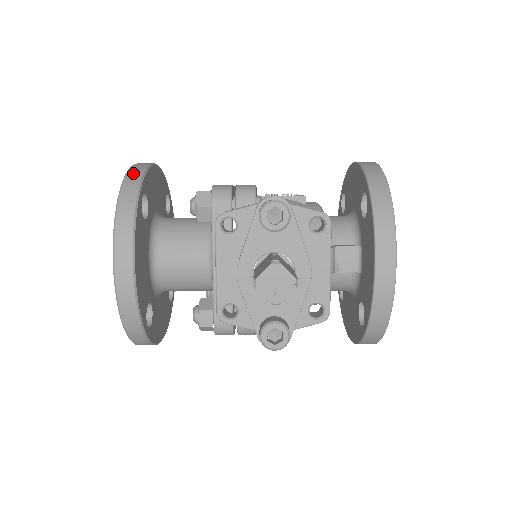
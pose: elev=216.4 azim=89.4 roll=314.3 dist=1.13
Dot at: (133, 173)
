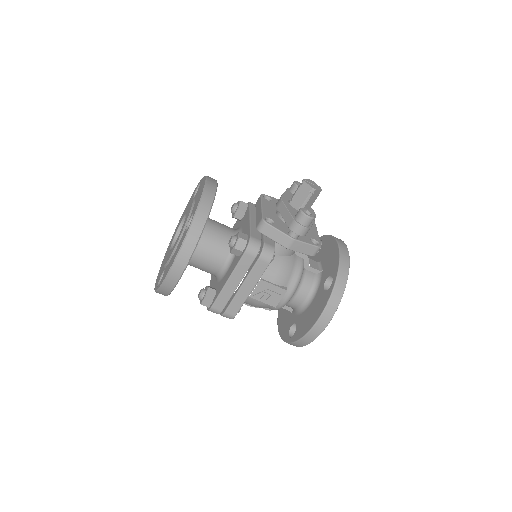
Dot at: occluded
